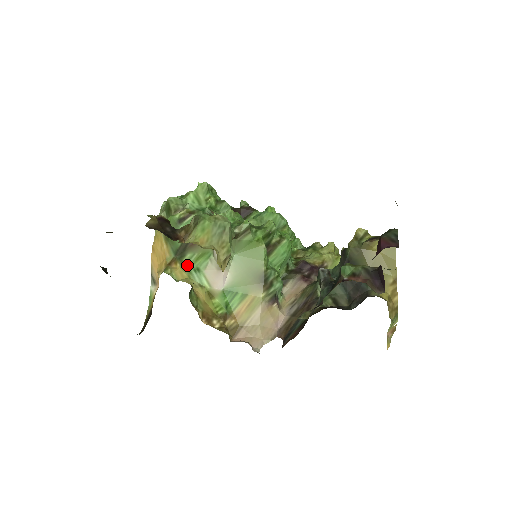
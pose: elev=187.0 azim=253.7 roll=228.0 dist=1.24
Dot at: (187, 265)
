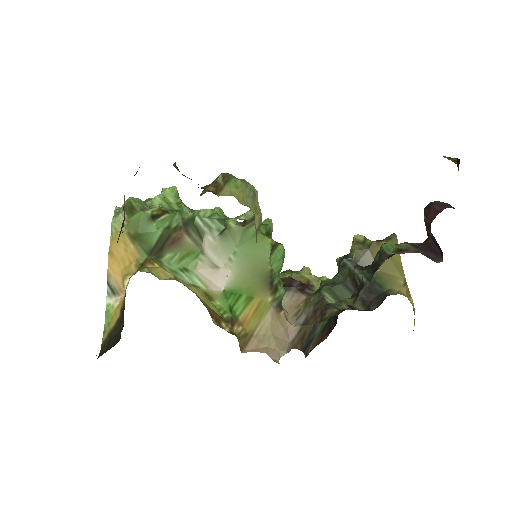
Dot at: (169, 265)
